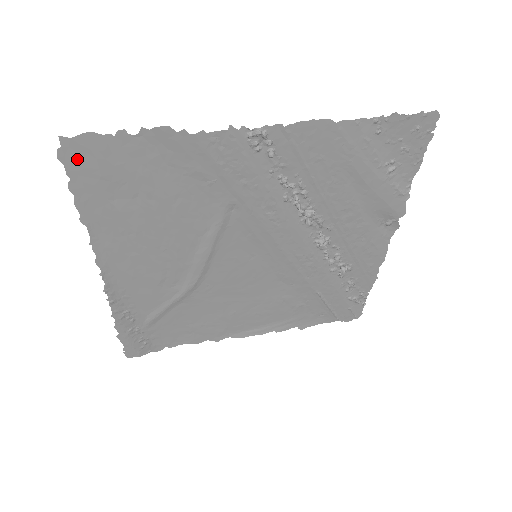
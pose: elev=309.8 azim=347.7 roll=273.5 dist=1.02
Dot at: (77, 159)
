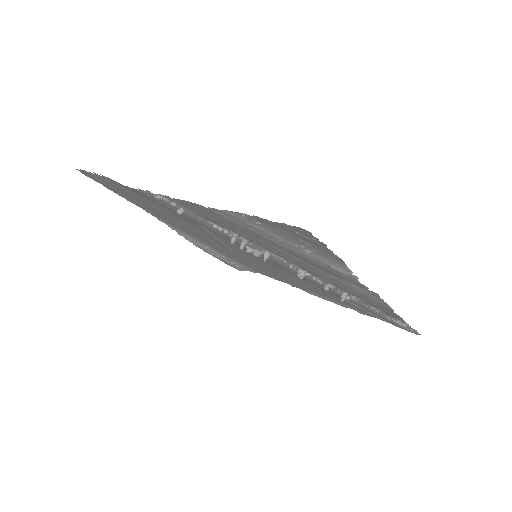
Dot at: (93, 178)
